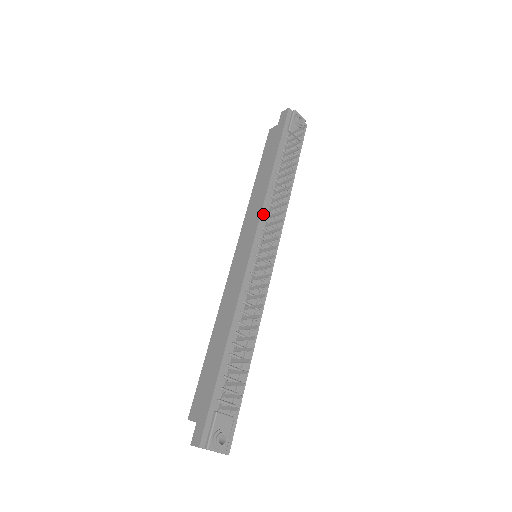
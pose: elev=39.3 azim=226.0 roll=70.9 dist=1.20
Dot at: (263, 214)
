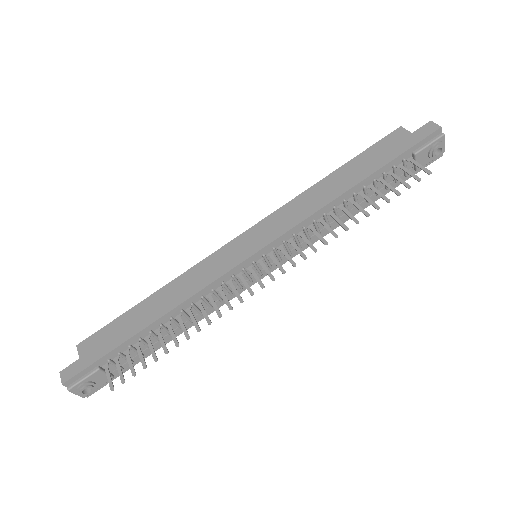
Dot at: (298, 227)
